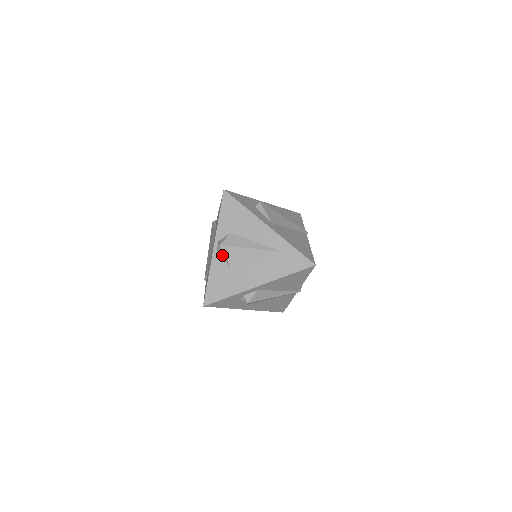
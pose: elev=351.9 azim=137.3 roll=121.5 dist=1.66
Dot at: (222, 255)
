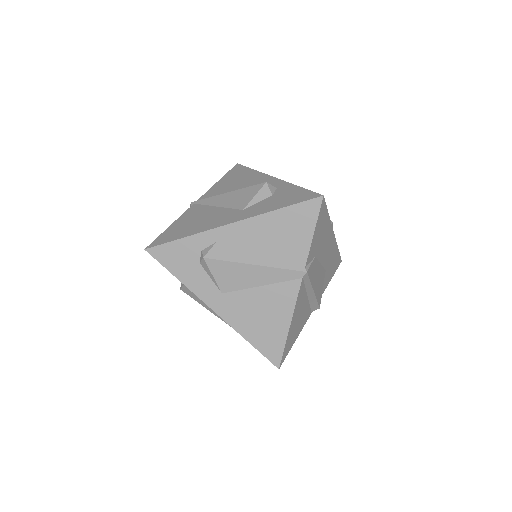
Dot at: occluded
